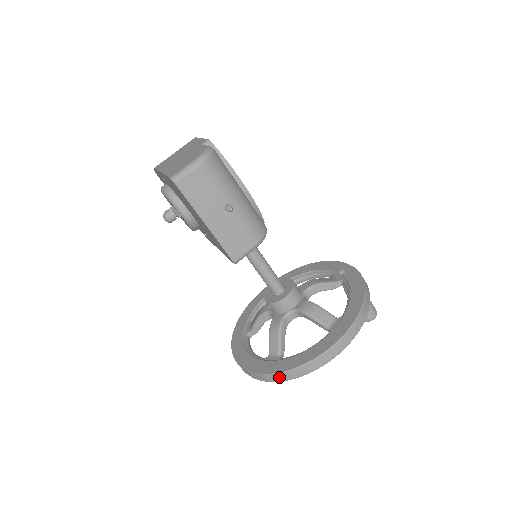
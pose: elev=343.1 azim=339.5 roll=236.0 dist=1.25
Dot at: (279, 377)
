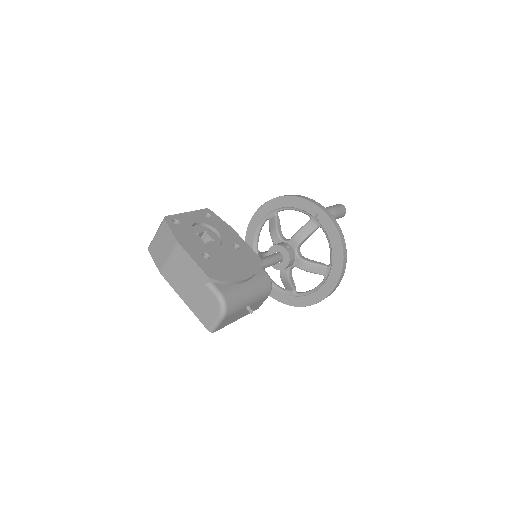
Dot at: (299, 306)
